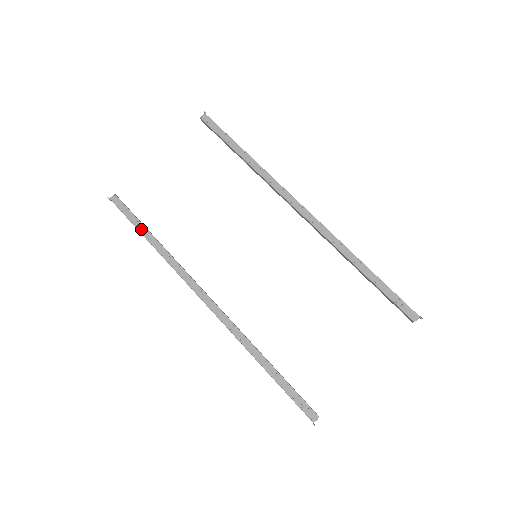
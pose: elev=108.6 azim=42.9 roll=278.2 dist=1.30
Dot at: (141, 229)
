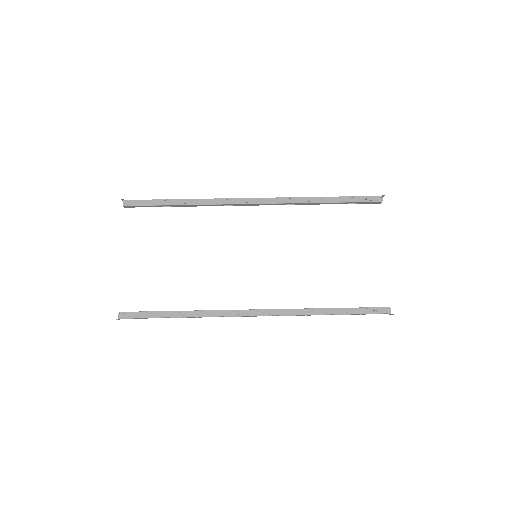
Dot at: (164, 315)
